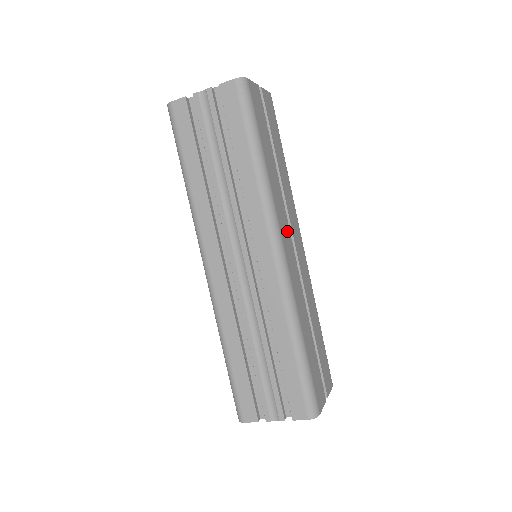
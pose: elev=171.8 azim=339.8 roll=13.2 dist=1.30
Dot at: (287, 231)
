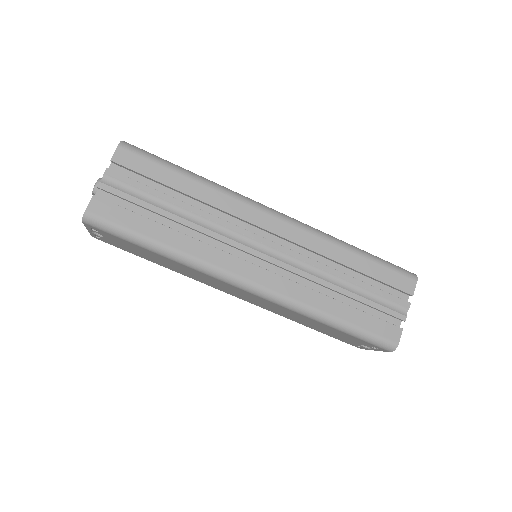
Dot at: occluded
